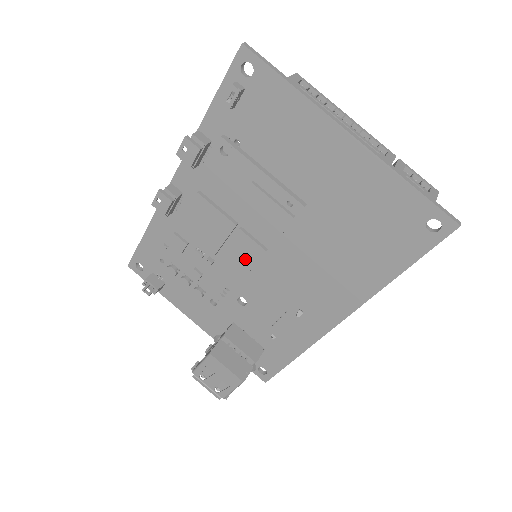
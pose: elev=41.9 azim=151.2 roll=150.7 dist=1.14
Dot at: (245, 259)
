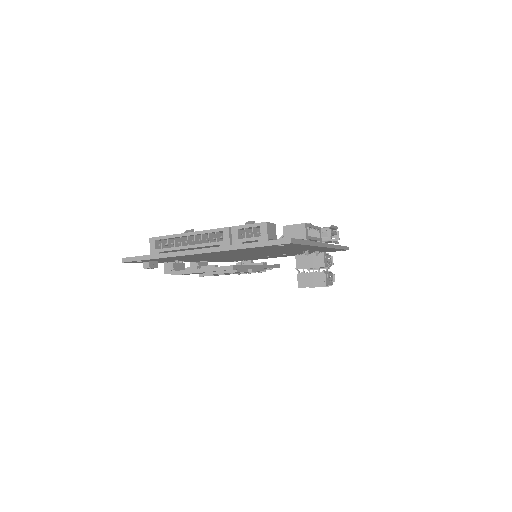
Dot at: occluded
